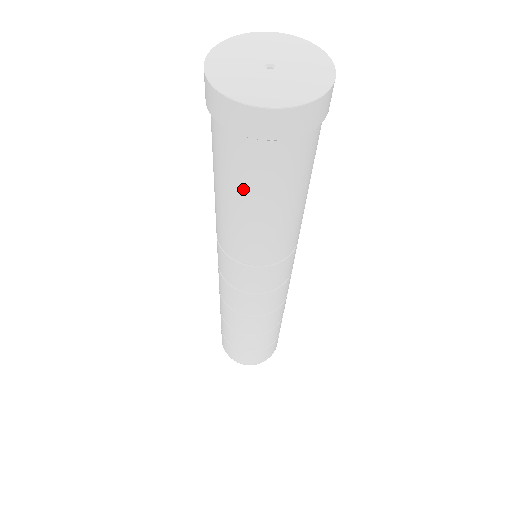
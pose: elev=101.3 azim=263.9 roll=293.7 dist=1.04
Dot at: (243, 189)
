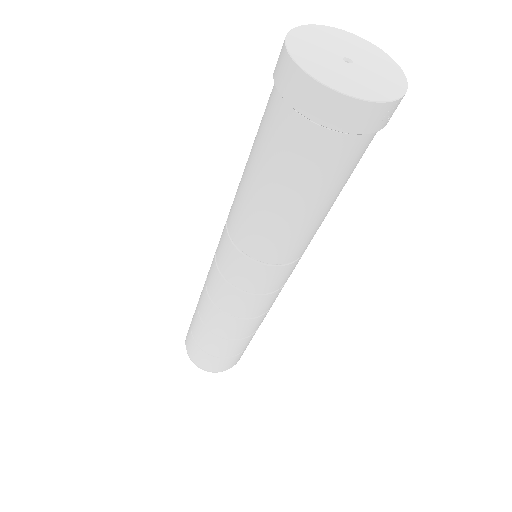
Dot at: (263, 158)
